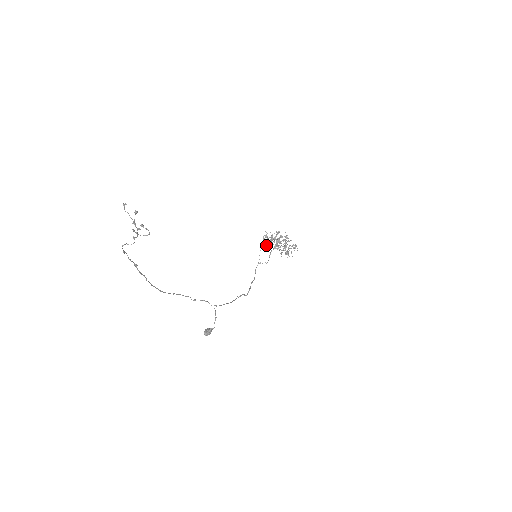
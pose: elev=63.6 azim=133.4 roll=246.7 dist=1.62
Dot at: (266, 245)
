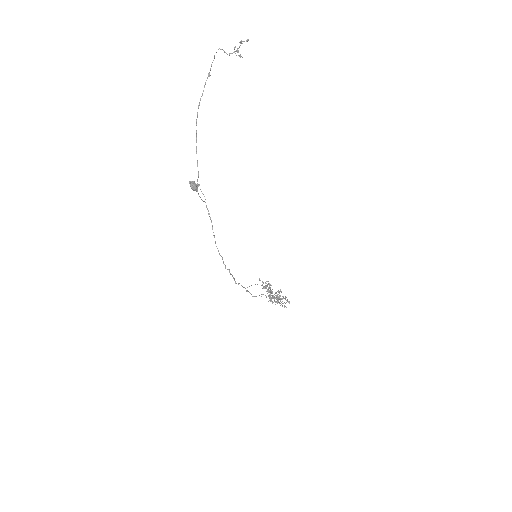
Dot at: (263, 283)
